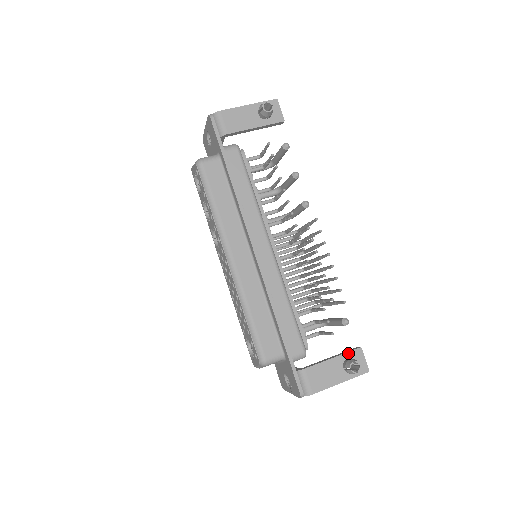
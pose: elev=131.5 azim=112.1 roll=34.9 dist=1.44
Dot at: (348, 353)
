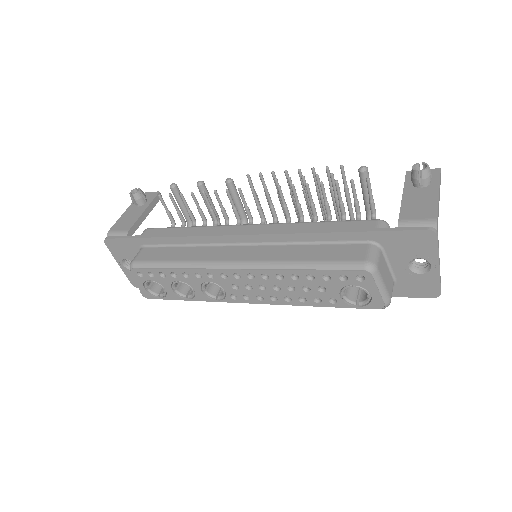
Dot at: (406, 182)
